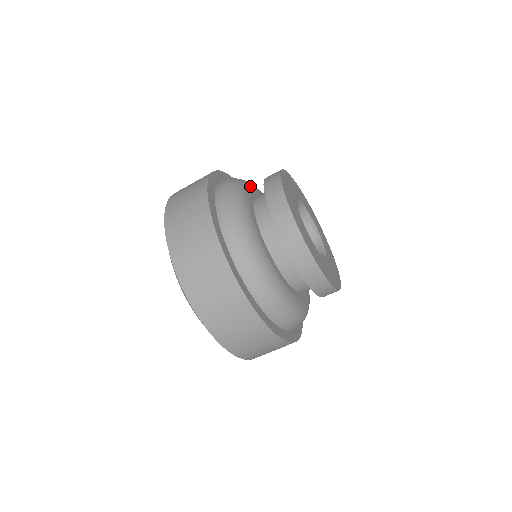
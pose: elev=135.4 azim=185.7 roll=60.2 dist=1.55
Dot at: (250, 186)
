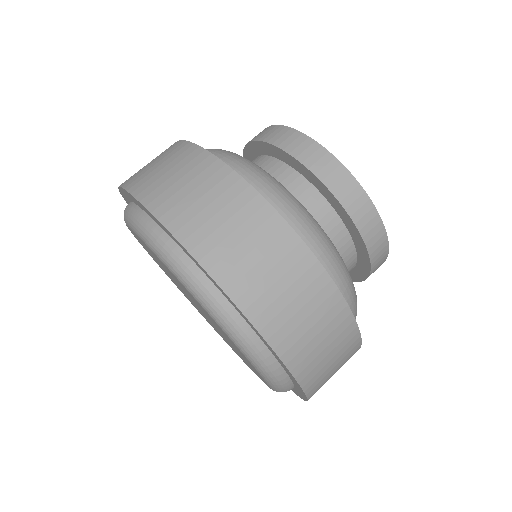
Dot at: occluded
